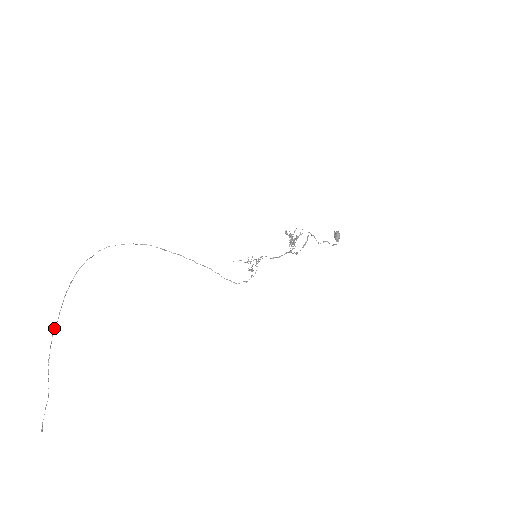
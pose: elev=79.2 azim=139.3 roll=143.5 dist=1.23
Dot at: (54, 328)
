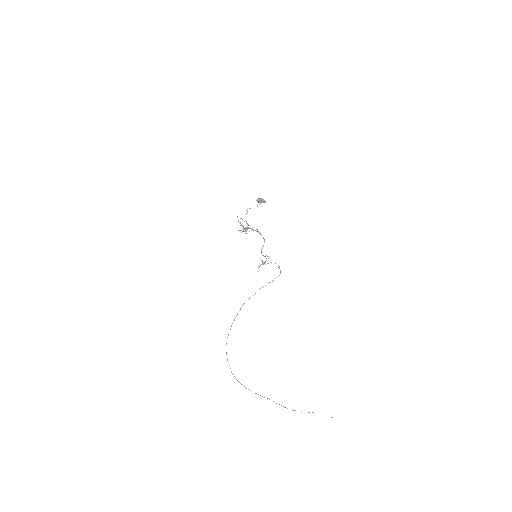
Dot at: (276, 403)
